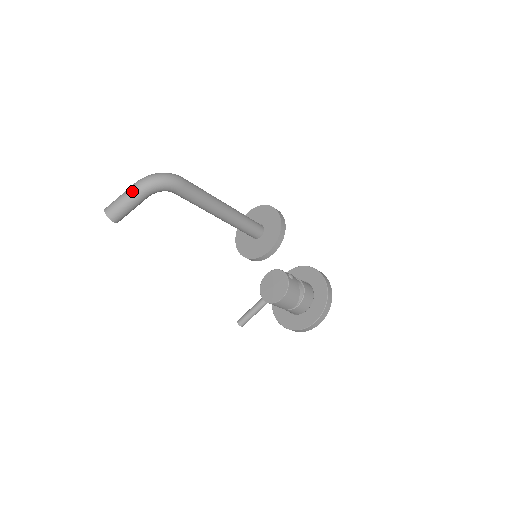
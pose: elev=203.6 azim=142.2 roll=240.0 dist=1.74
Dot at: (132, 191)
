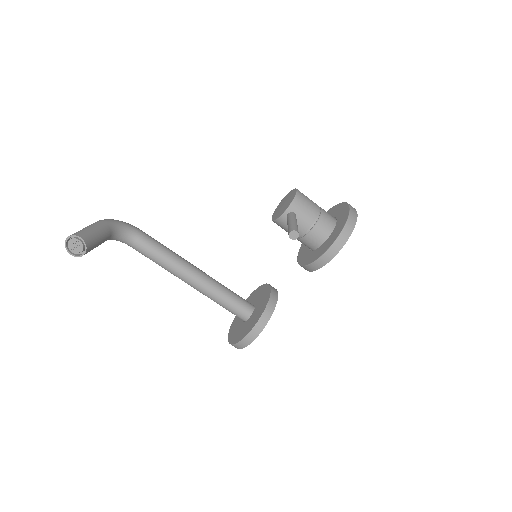
Dot at: occluded
